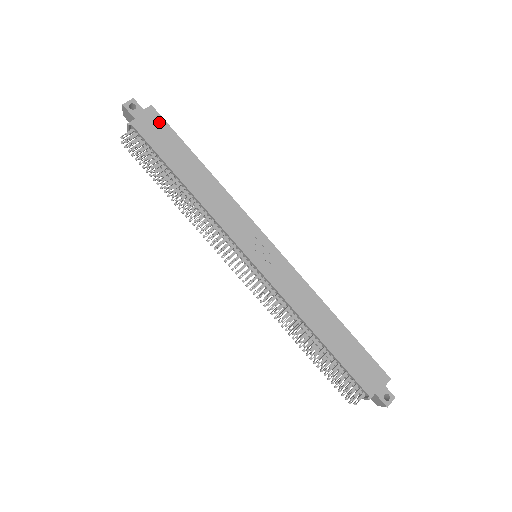
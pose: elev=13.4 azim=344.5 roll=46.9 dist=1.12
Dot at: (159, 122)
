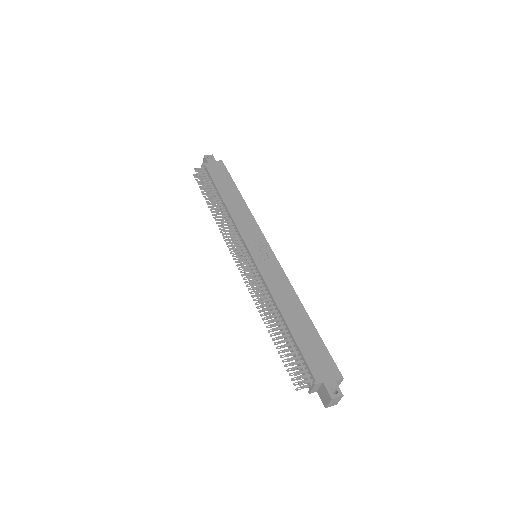
Dot at: (222, 168)
